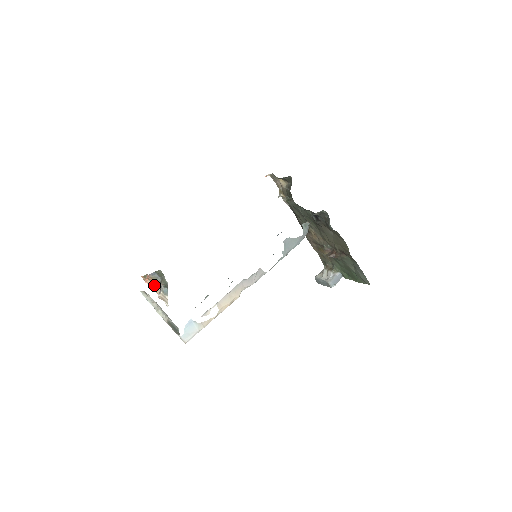
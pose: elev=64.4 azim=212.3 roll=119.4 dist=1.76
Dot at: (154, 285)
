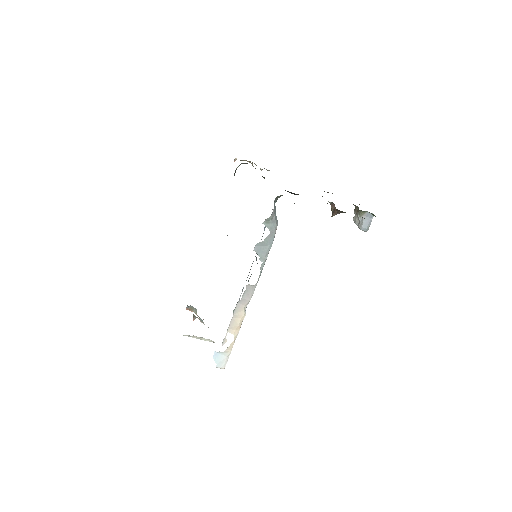
Dot at: occluded
